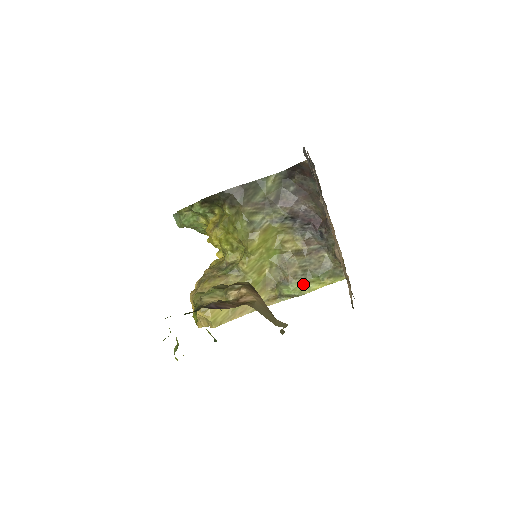
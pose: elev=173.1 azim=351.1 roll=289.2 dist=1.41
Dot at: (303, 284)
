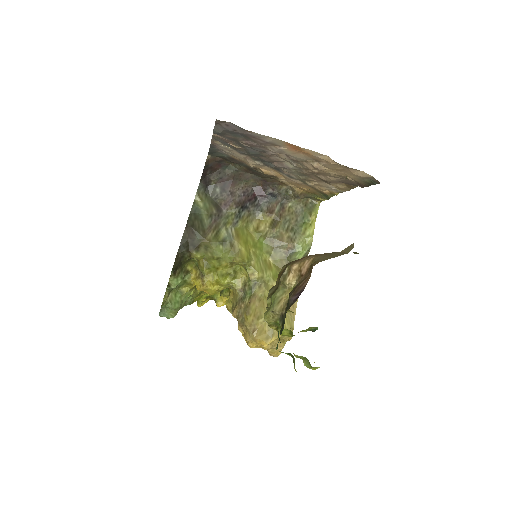
Dot at: (302, 238)
